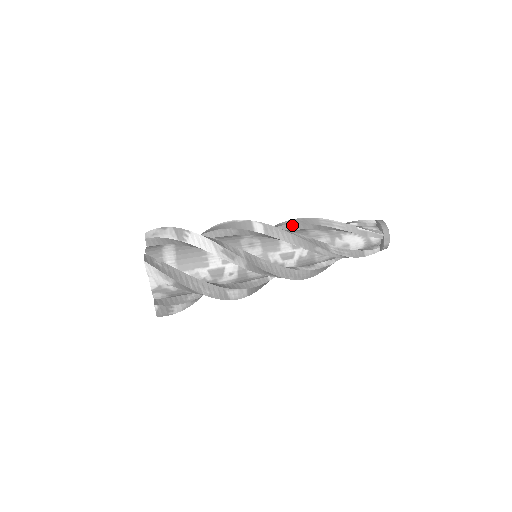
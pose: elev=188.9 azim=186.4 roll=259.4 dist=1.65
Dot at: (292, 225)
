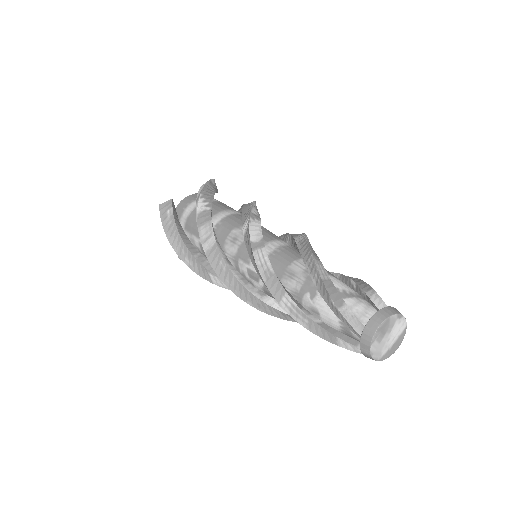
Dot at: (296, 243)
